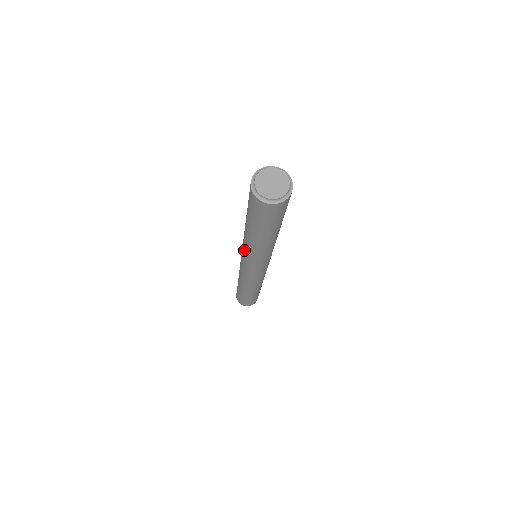
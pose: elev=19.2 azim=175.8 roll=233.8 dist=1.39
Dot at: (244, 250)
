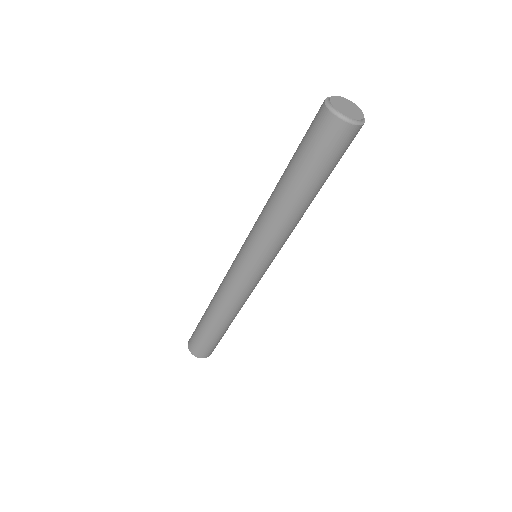
Dot at: (263, 239)
